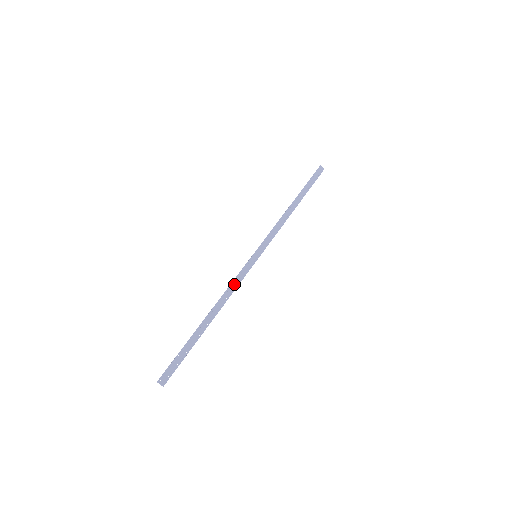
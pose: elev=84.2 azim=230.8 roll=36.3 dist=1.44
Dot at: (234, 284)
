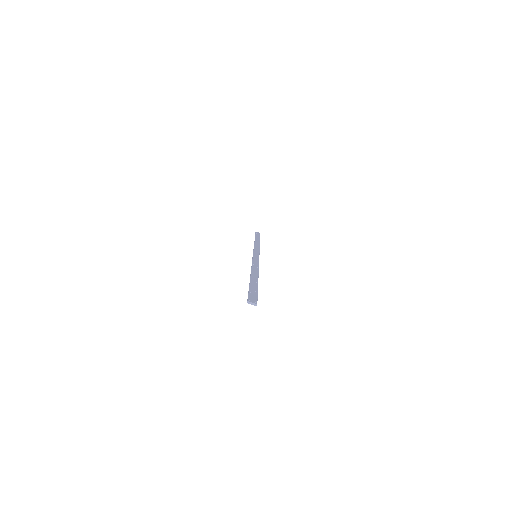
Dot at: (255, 264)
